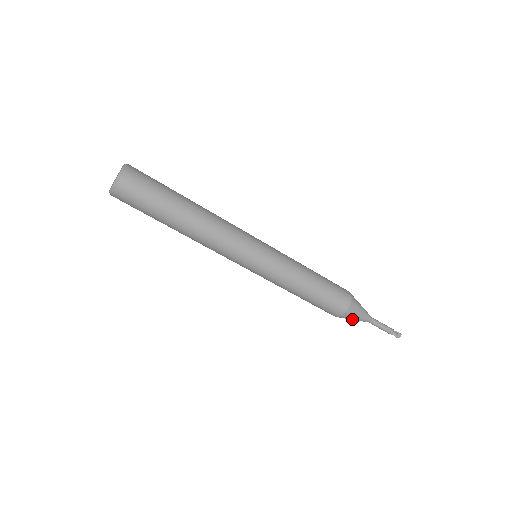
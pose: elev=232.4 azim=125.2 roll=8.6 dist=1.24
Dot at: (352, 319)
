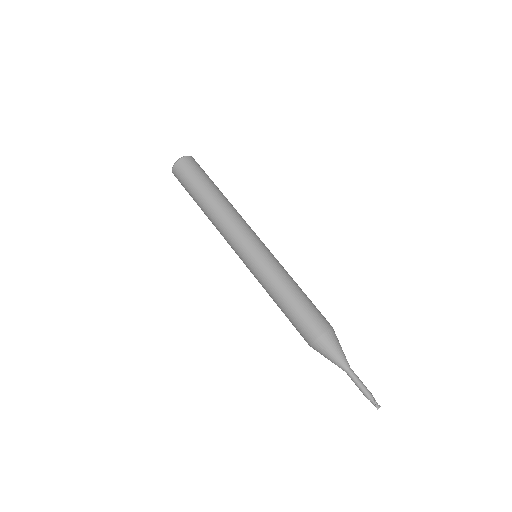
Dot at: (334, 349)
